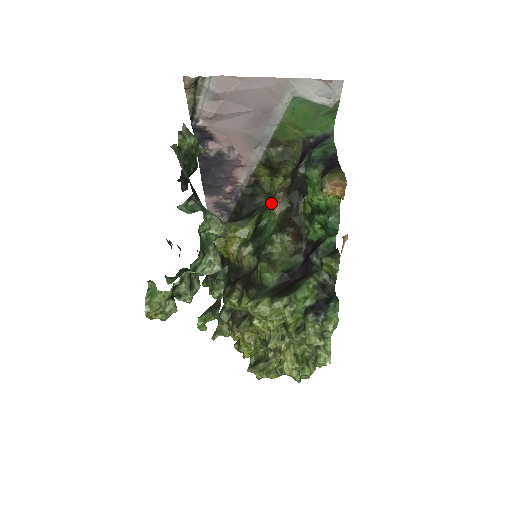
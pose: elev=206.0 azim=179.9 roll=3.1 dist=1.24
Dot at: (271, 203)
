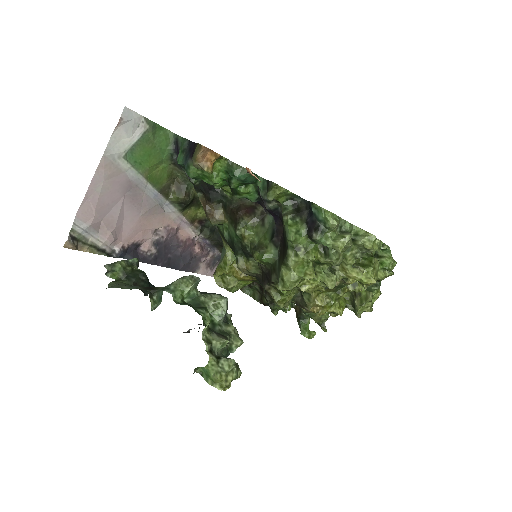
Dot at: (211, 220)
